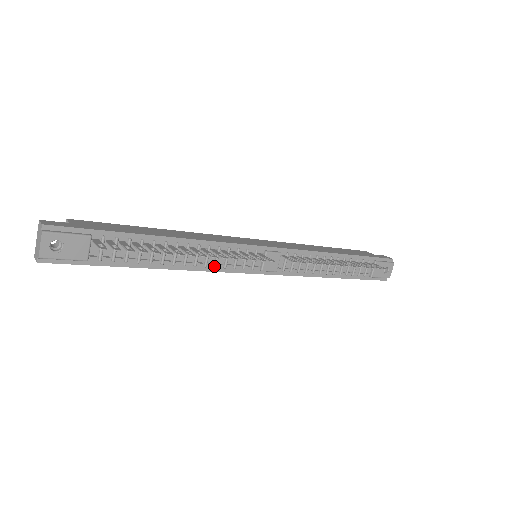
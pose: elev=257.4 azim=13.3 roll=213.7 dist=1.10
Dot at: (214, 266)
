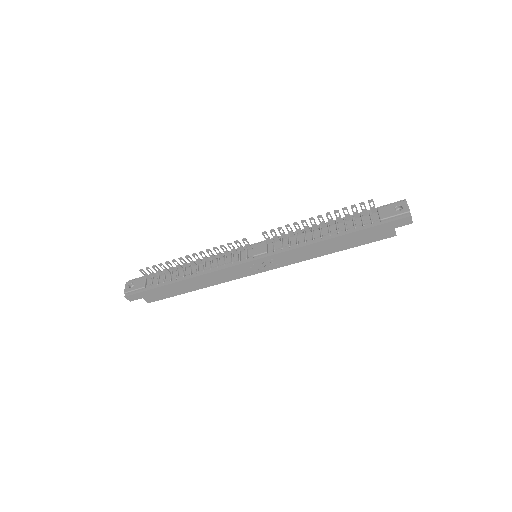
Dot at: (217, 267)
